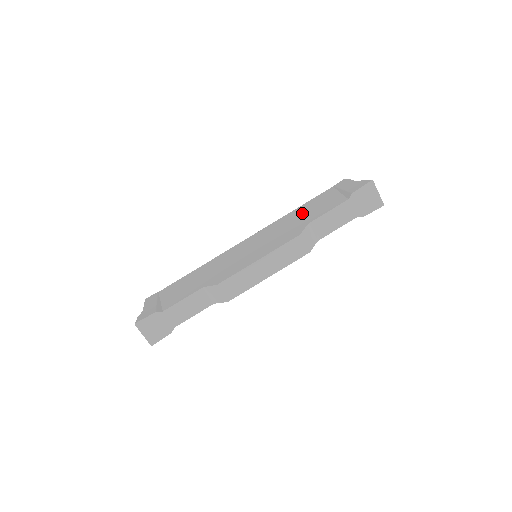
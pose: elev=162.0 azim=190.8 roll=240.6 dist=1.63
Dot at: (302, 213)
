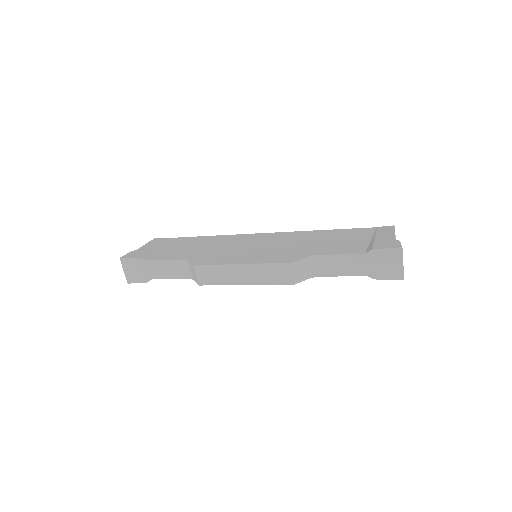
Dot at: (322, 239)
